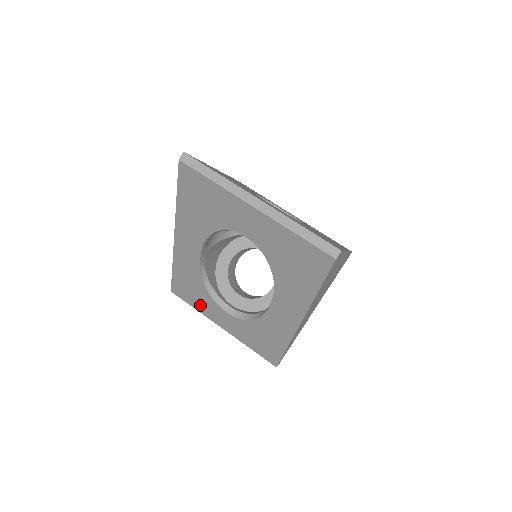
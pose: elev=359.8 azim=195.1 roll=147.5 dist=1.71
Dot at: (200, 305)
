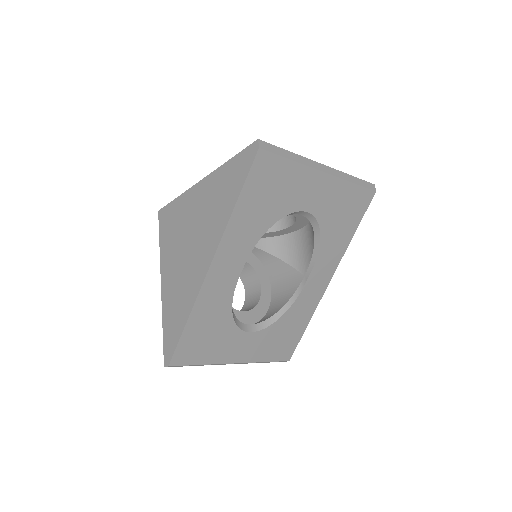
Dot at: (214, 352)
